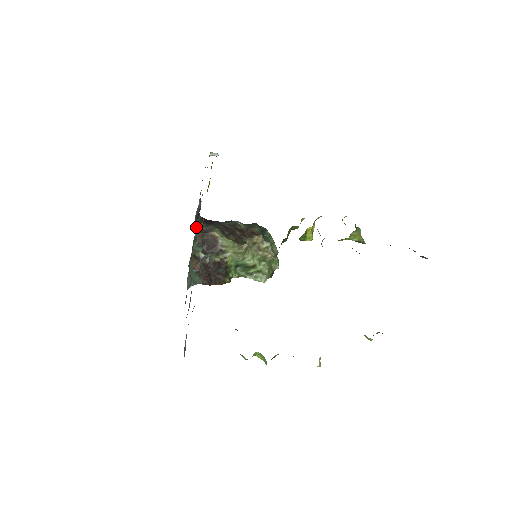
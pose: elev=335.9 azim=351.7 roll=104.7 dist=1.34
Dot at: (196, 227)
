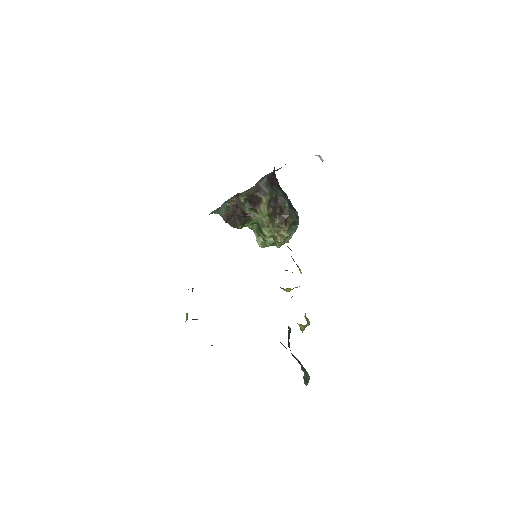
Dot at: (259, 181)
